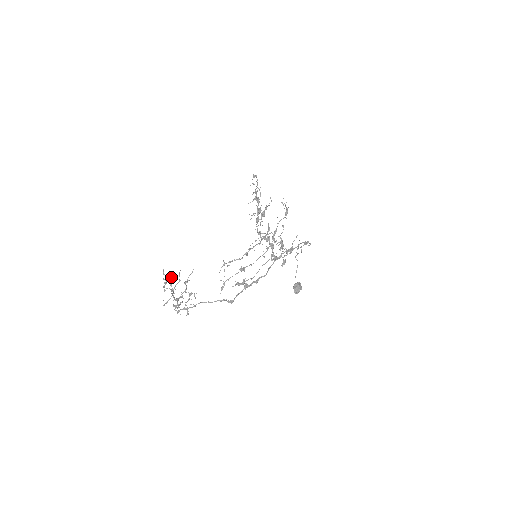
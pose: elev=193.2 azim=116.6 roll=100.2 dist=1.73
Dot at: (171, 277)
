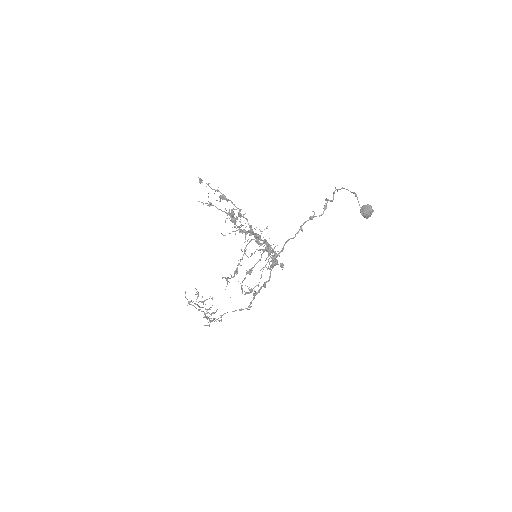
Dot at: (191, 301)
